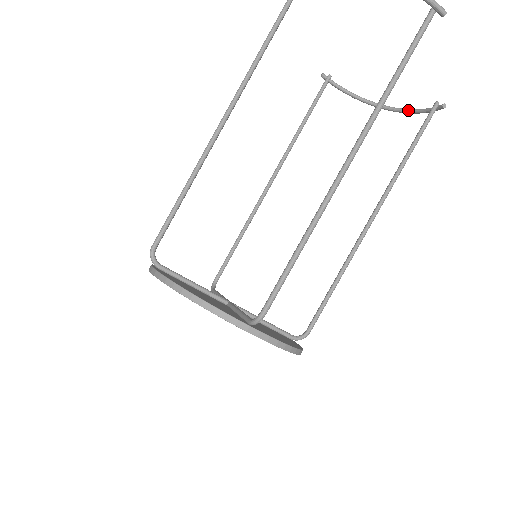
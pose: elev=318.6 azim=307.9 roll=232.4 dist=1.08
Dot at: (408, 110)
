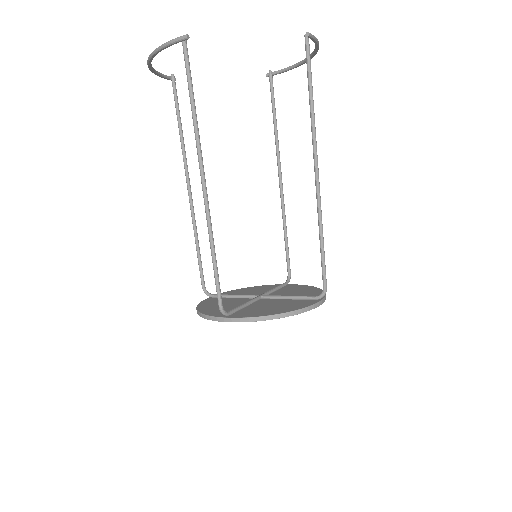
Dot at: (315, 48)
